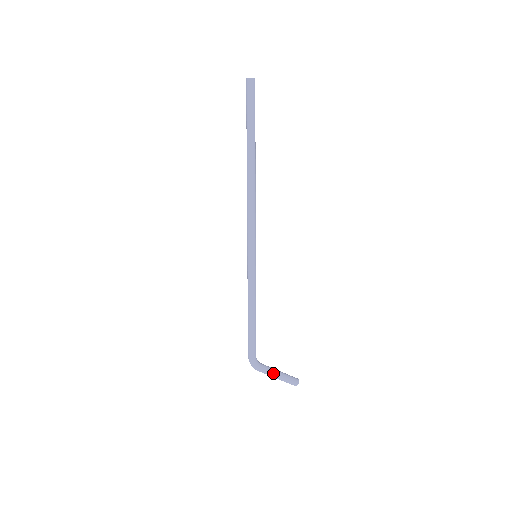
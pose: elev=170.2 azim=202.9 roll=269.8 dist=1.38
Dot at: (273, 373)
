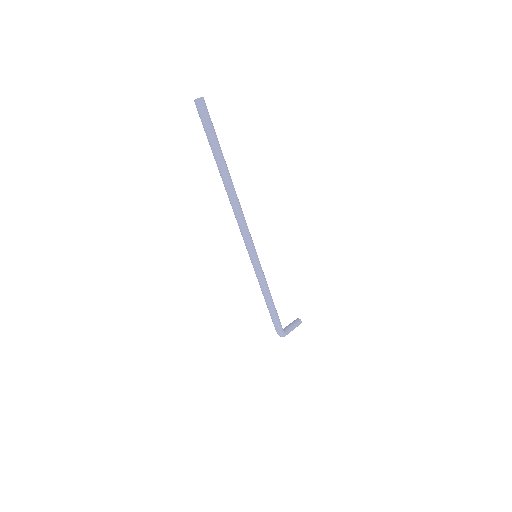
Dot at: (292, 329)
